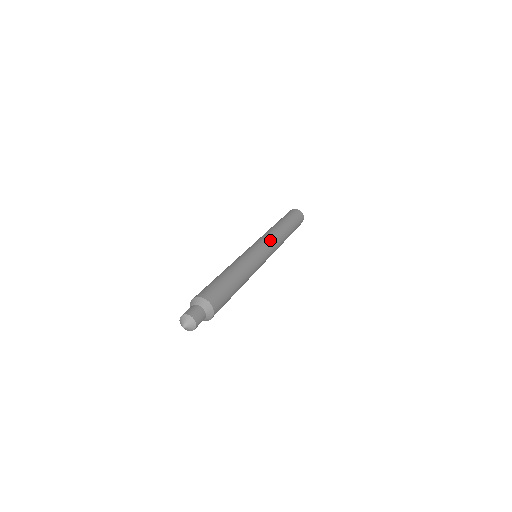
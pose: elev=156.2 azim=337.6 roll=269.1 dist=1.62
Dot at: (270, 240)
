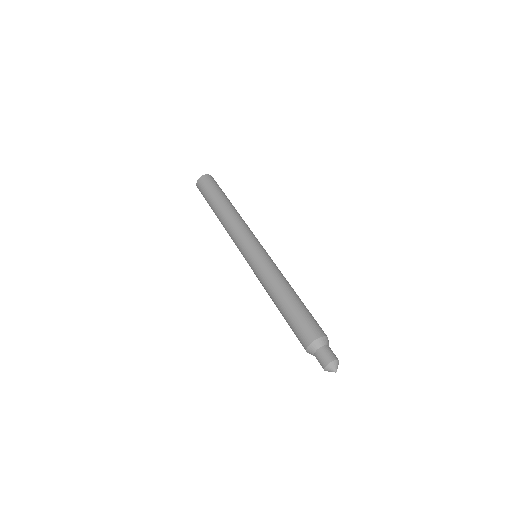
Dot at: (245, 233)
